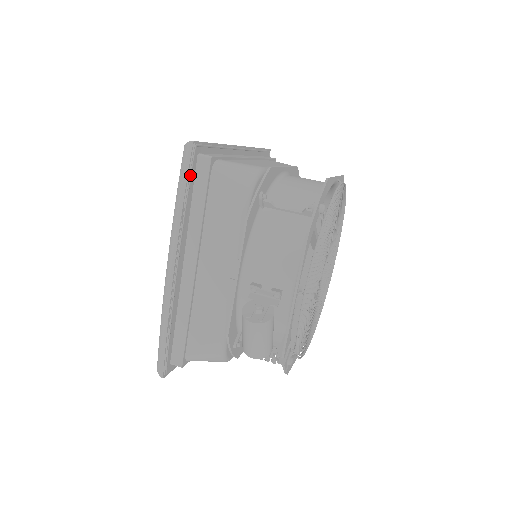
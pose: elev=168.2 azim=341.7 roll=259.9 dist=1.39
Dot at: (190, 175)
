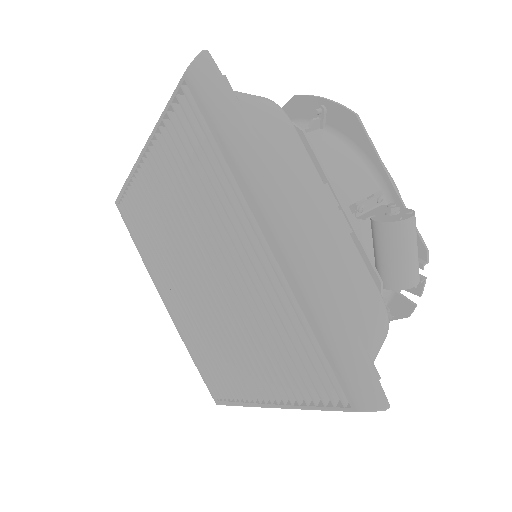
Dot at: (228, 94)
